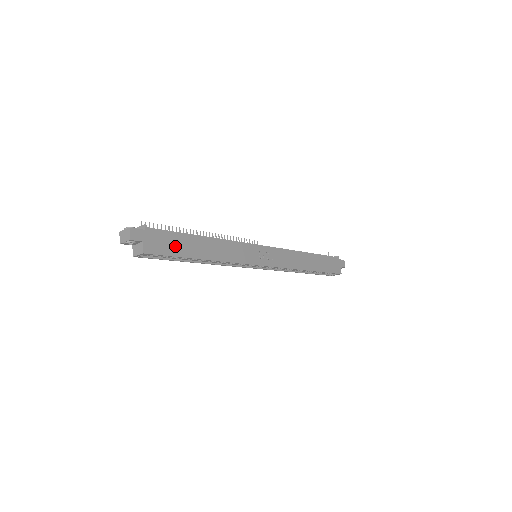
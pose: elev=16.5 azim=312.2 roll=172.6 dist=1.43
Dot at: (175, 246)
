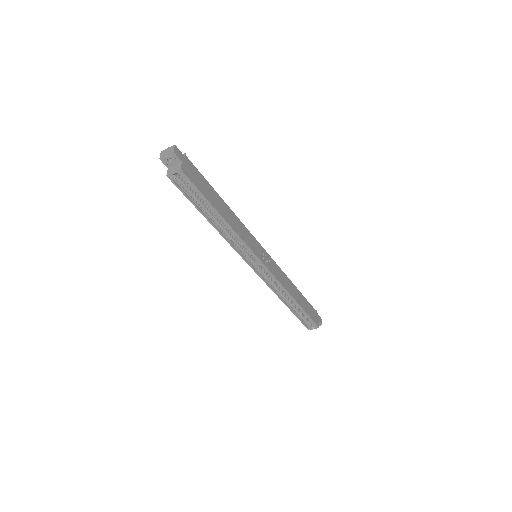
Dot at: (203, 187)
